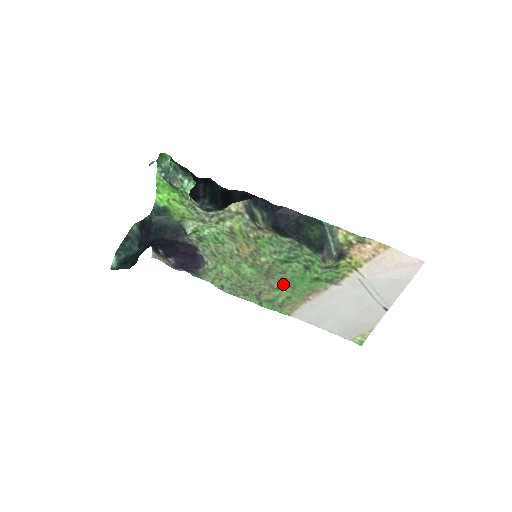
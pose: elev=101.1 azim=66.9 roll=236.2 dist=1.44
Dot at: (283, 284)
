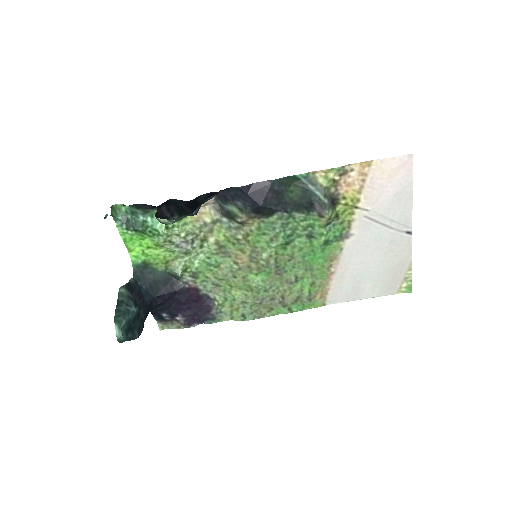
Dot at: (298, 272)
